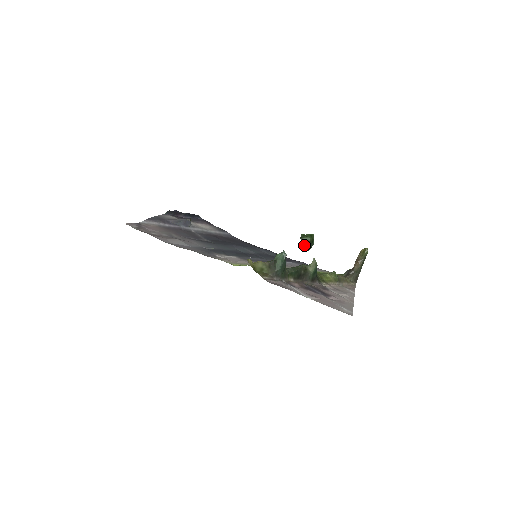
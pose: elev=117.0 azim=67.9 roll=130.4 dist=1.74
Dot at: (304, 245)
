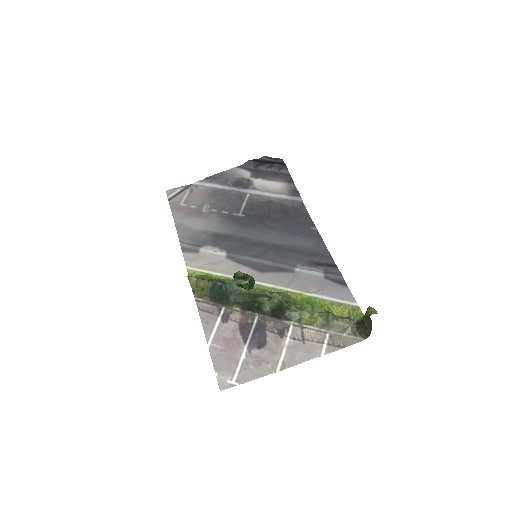
Dot at: occluded
